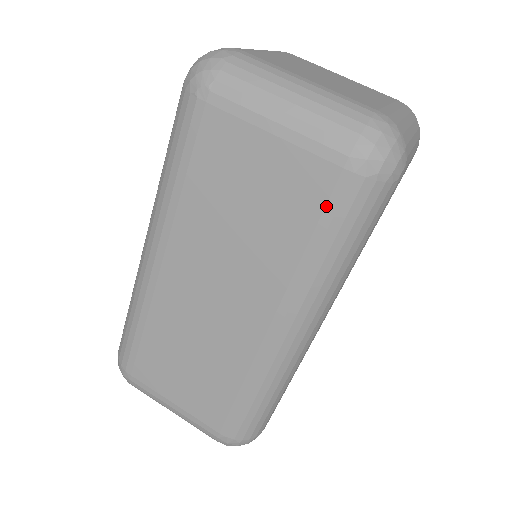
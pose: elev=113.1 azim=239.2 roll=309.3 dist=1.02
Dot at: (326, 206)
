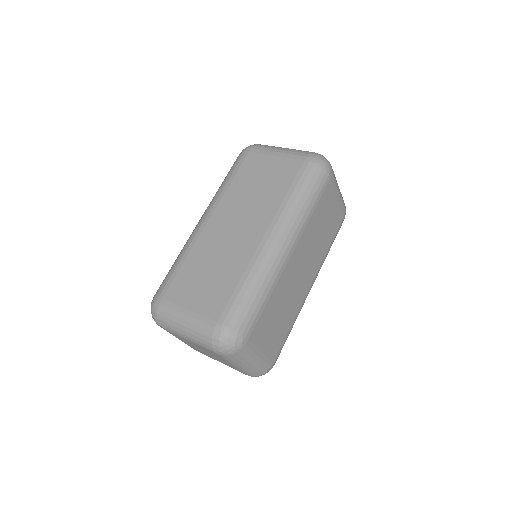
Dot at: (297, 175)
